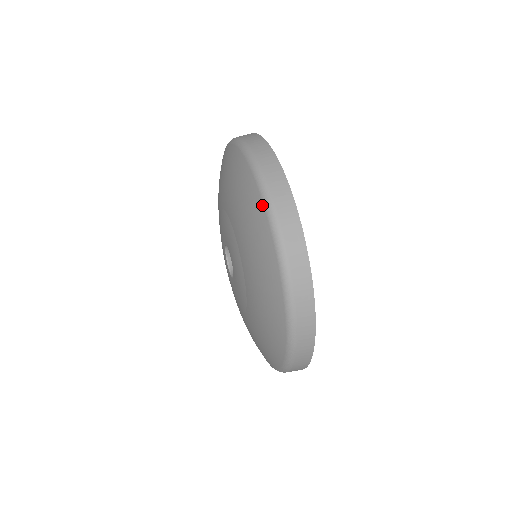
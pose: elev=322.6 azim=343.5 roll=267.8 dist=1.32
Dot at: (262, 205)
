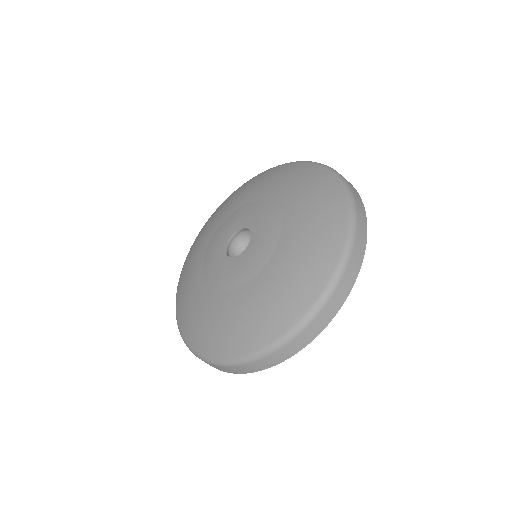
Dot at: (344, 236)
